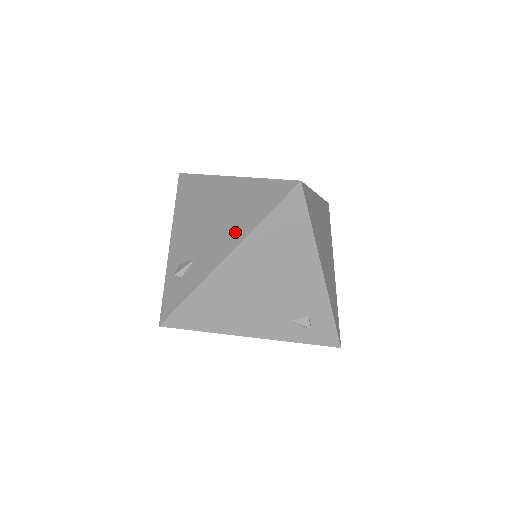
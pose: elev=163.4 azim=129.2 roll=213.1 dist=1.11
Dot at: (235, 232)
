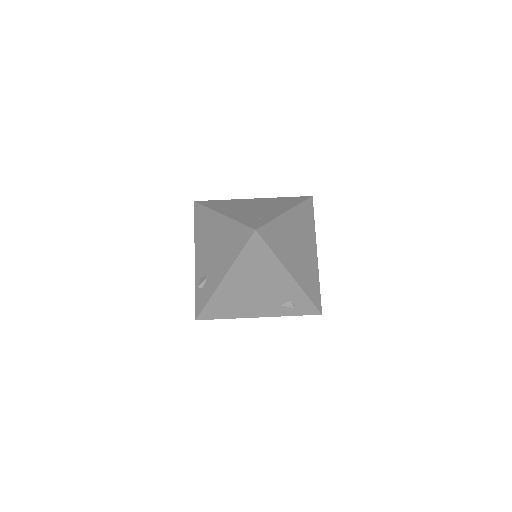
Dot at: (226, 261)
